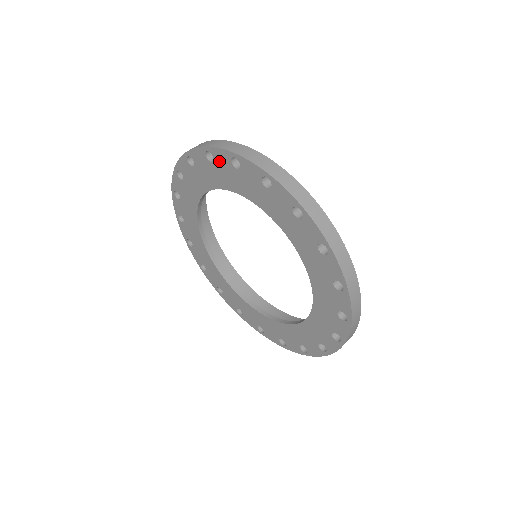
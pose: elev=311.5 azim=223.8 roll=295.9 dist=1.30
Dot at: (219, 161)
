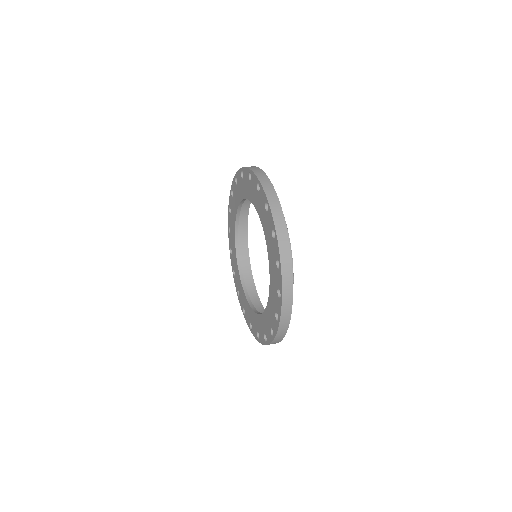
Dot at: (261, 195)
